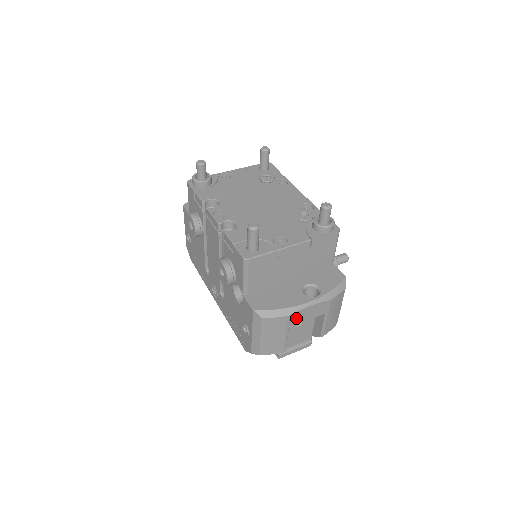
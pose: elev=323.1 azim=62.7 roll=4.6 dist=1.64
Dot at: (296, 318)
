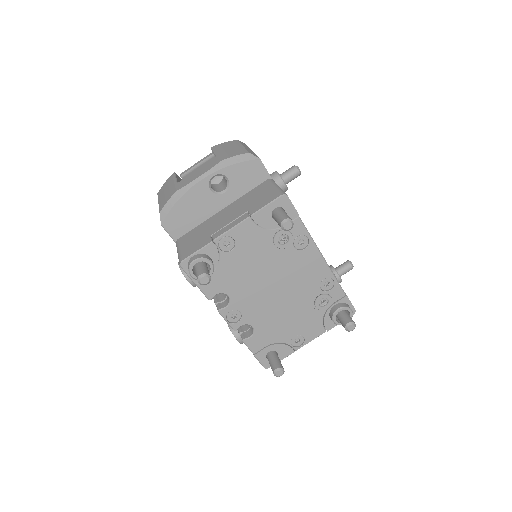
Dot at: occluded
